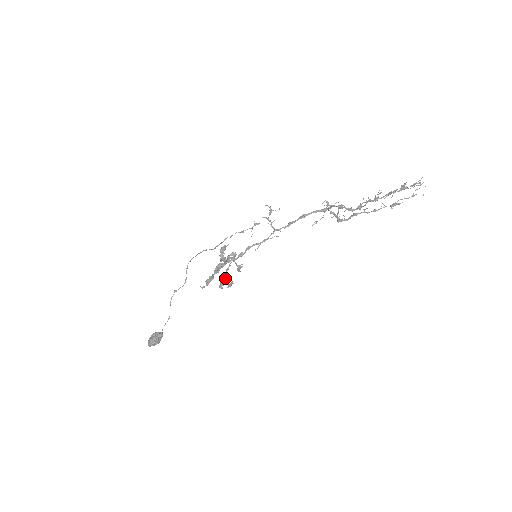
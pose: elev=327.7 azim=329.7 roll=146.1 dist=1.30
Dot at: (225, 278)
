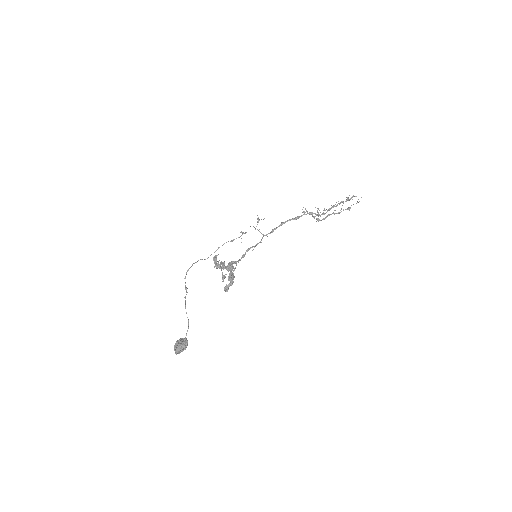
Dot at: occluded
